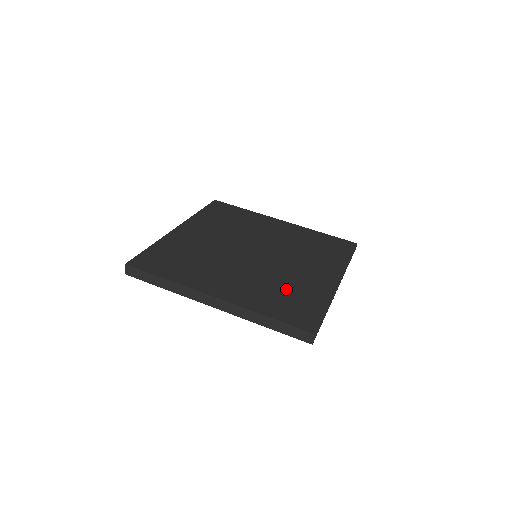
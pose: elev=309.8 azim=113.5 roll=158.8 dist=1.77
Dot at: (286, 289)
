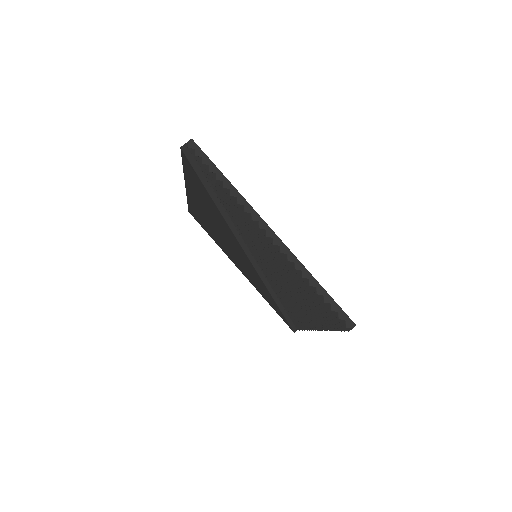
Dot at: occluded
